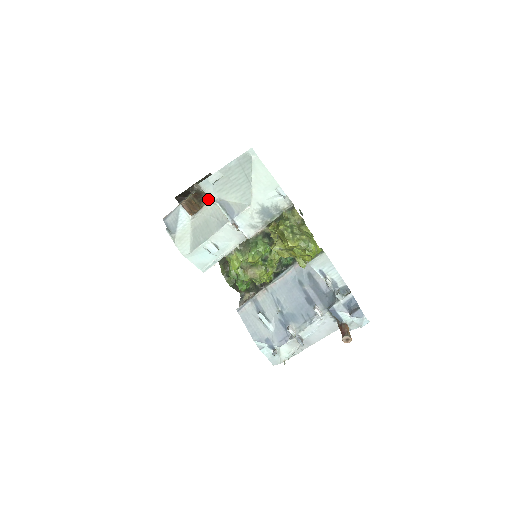
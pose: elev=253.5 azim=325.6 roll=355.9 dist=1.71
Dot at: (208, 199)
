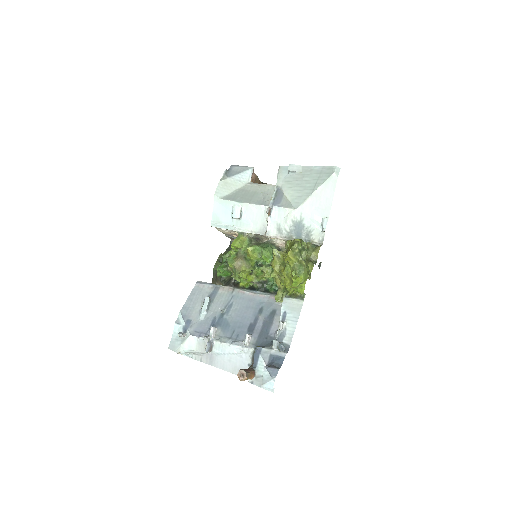
Dot at: occluded
